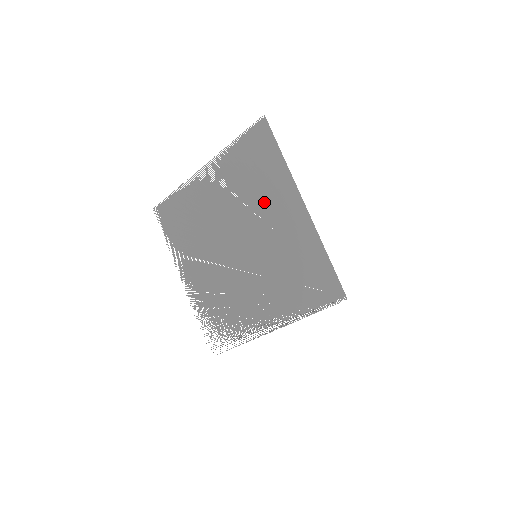
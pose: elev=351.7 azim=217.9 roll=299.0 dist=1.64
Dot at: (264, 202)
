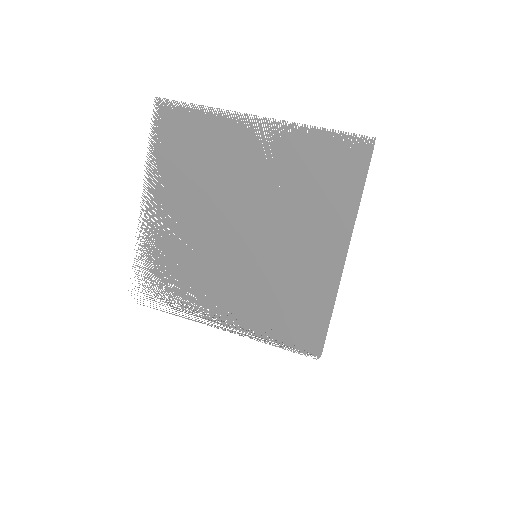
Dot at: (306, 218)
